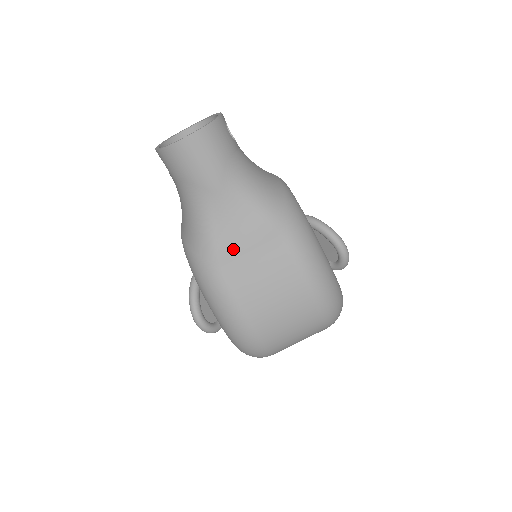
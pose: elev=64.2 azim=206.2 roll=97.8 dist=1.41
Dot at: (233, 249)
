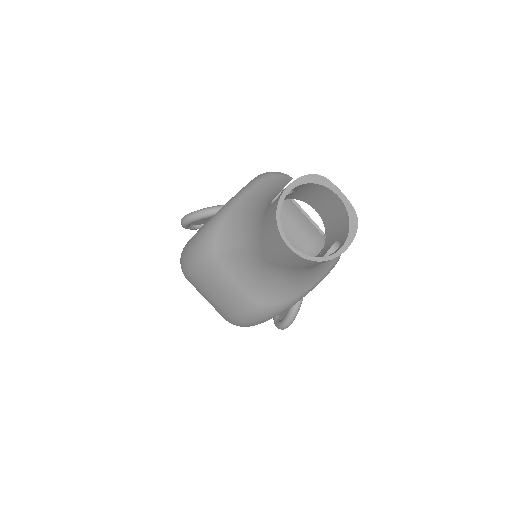
Dot at: (231, 268)
